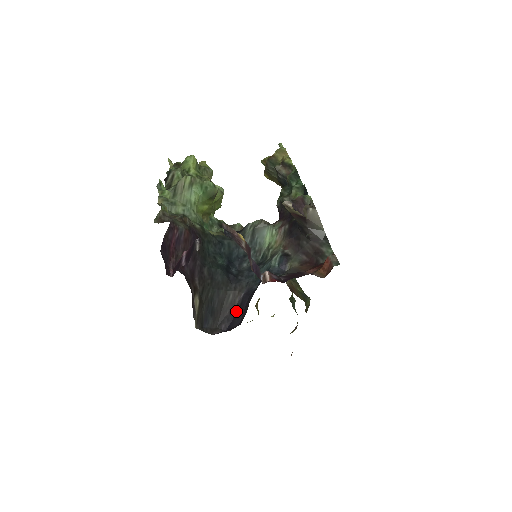
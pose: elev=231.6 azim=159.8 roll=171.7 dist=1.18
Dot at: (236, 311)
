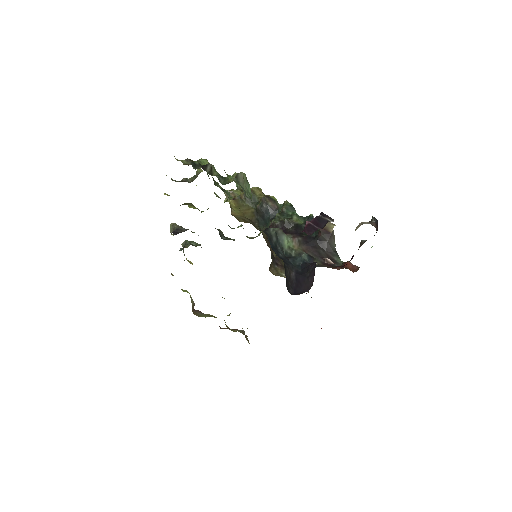
Dot at: (294, 283)
